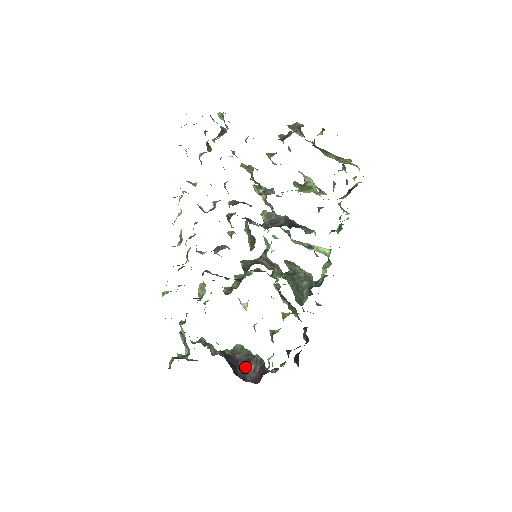
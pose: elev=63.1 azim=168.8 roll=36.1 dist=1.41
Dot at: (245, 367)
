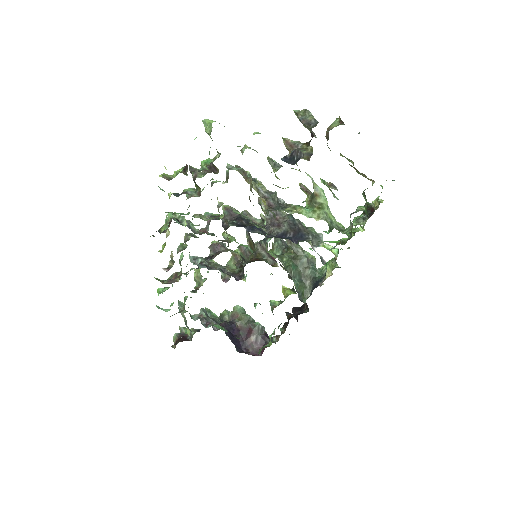
Dot at: (247, 337)
